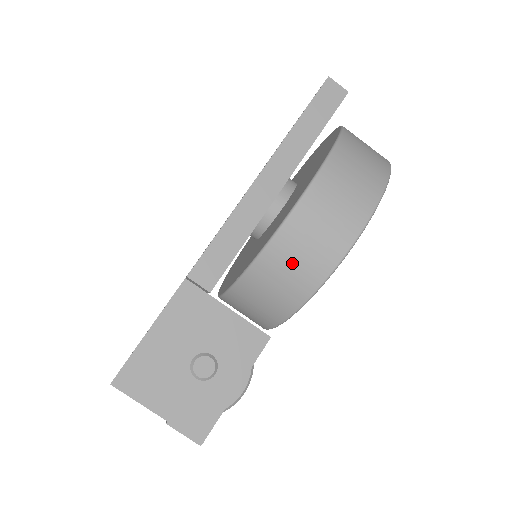
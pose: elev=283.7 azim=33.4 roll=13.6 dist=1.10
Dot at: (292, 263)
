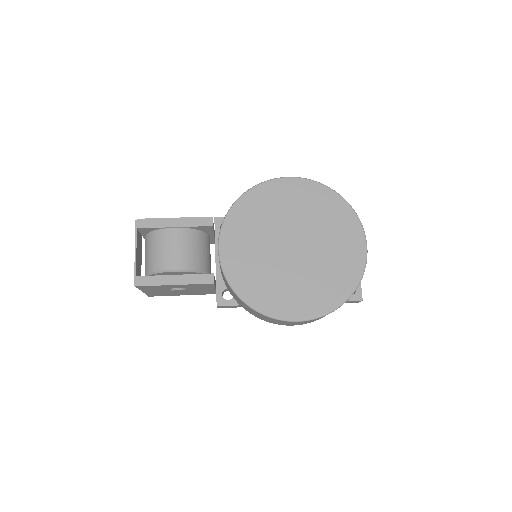
Dot at: occluded
